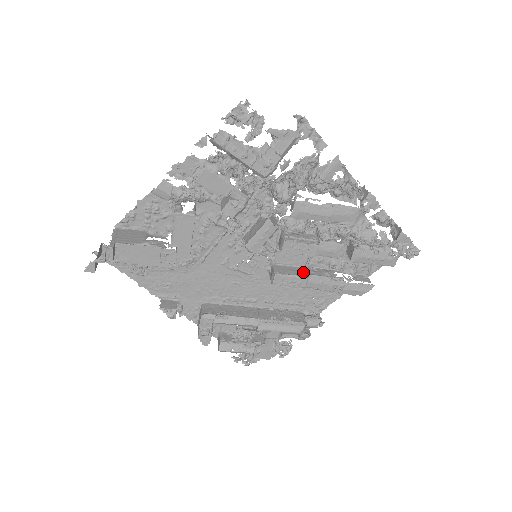
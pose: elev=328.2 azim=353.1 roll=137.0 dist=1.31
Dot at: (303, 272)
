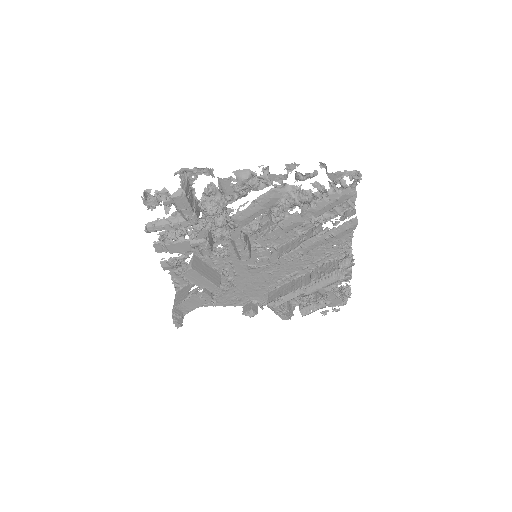
Dot at: (298, 242)
